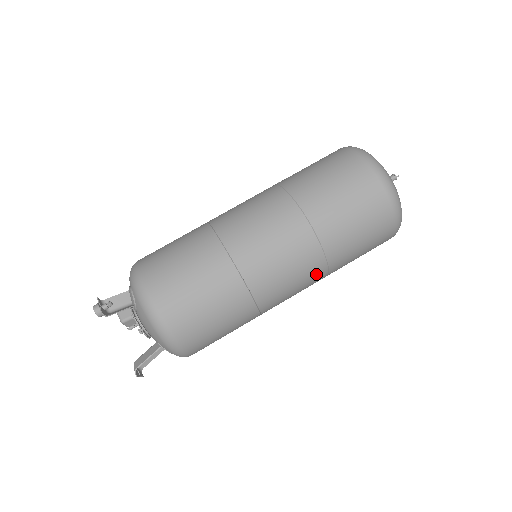
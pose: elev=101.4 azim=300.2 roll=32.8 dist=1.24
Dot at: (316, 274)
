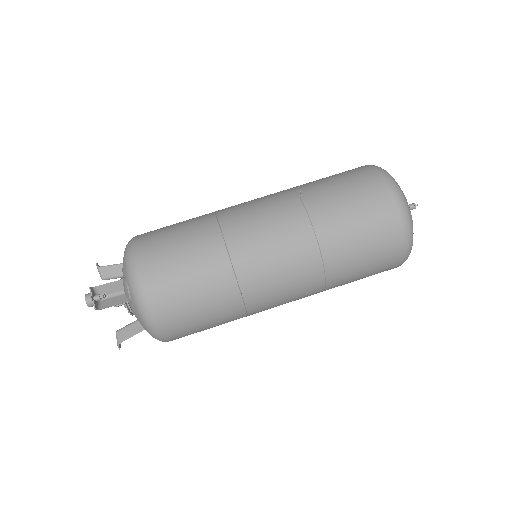
Dot at: occluded
